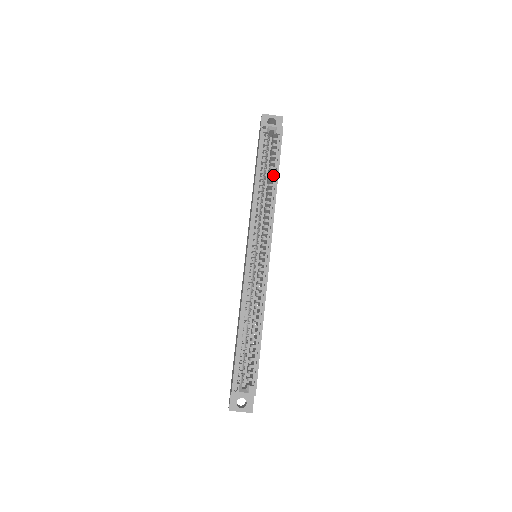
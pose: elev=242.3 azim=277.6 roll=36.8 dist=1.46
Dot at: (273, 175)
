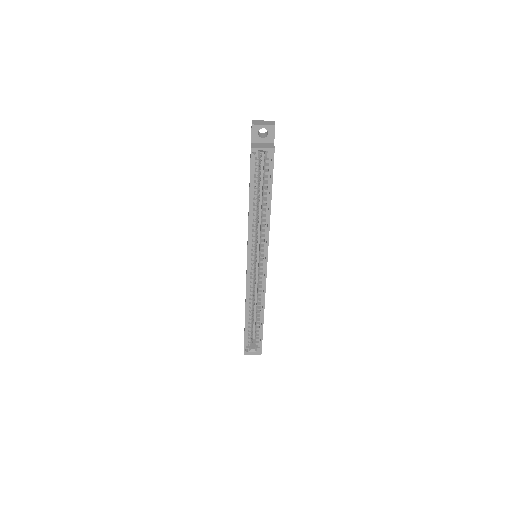
Dot at: (267, 196)
